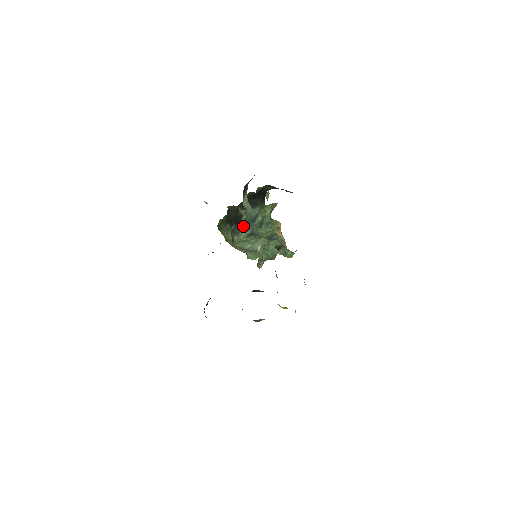
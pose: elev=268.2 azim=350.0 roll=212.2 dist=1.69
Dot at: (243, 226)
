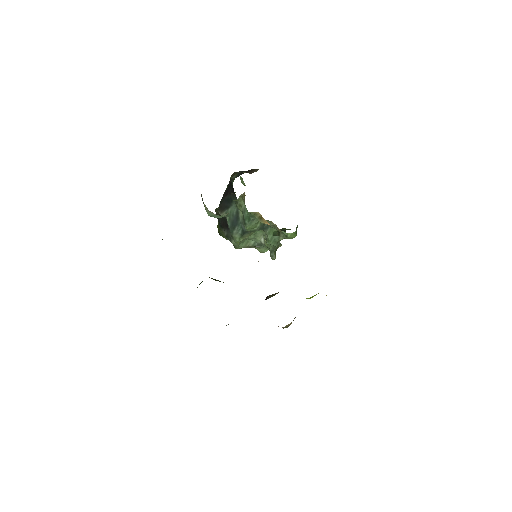
Dot at: (231, 228)
